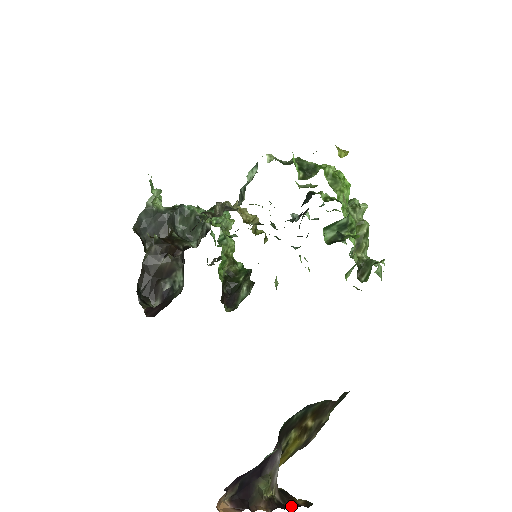
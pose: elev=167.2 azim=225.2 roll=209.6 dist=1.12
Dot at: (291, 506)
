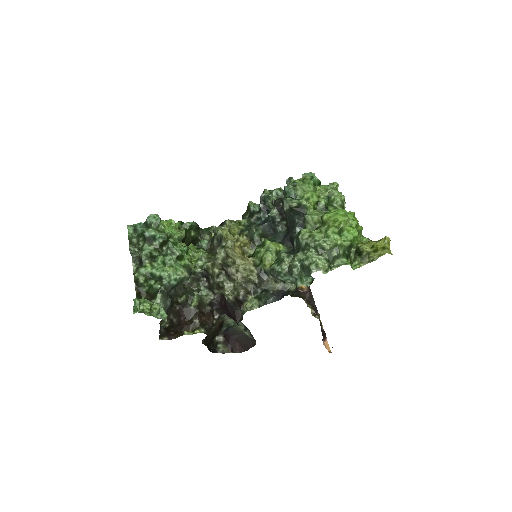
Dot at: (312, 299)
